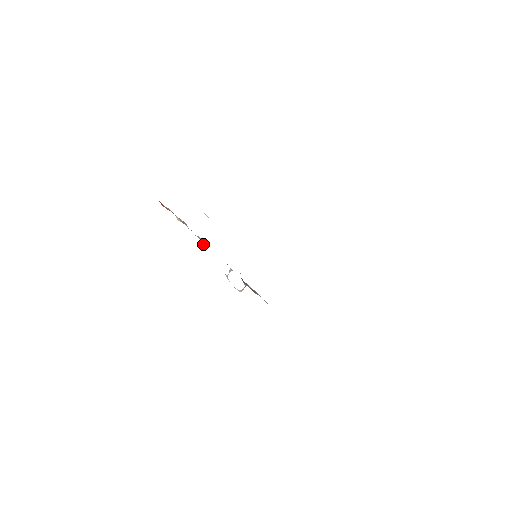
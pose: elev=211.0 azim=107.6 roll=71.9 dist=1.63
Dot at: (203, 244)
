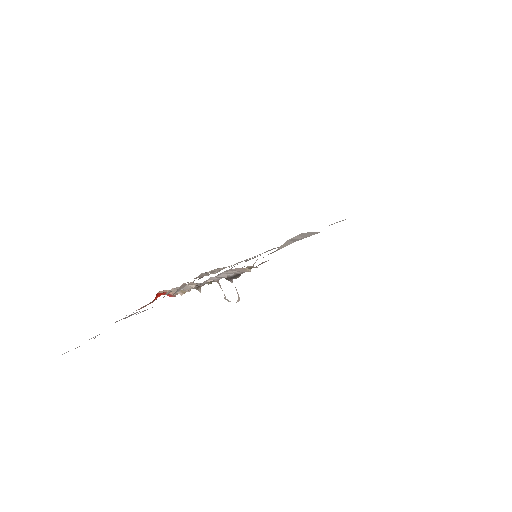
Dot at: (199, 291)
